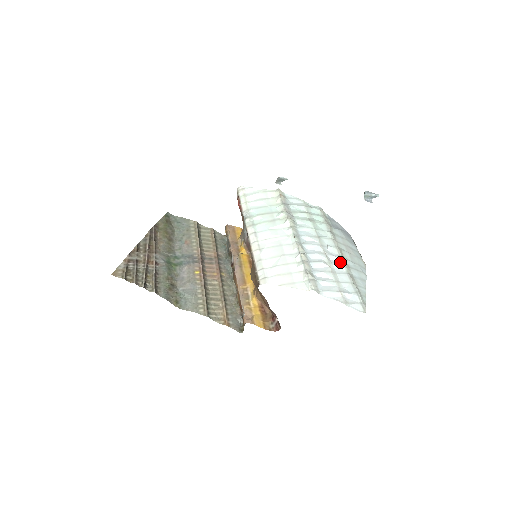
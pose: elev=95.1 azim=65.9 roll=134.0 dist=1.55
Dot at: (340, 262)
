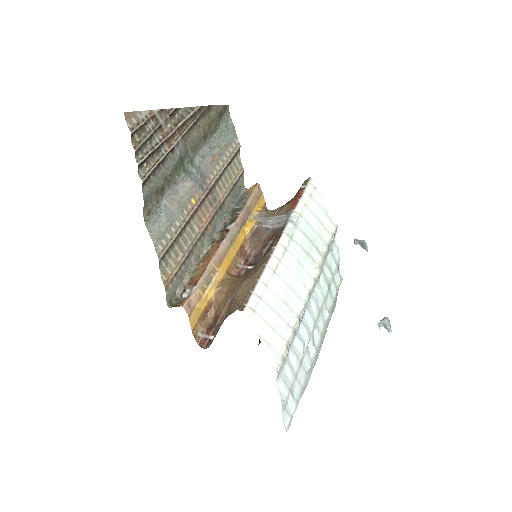
Dot at: (312, 355)
